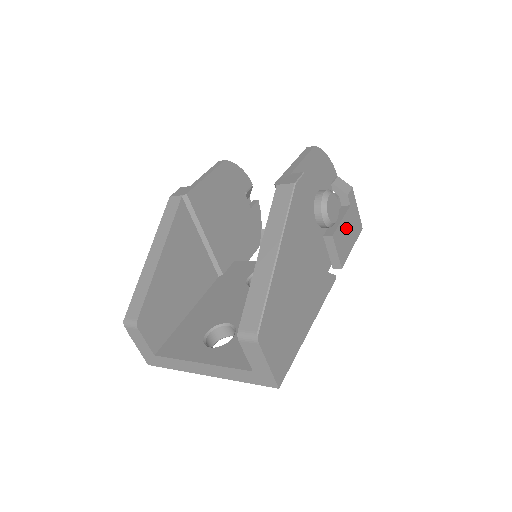
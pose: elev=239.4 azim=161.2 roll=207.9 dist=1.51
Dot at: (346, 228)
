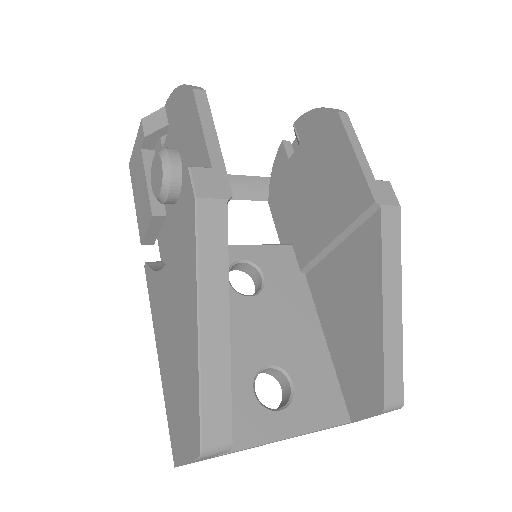
Dot at: occluded
